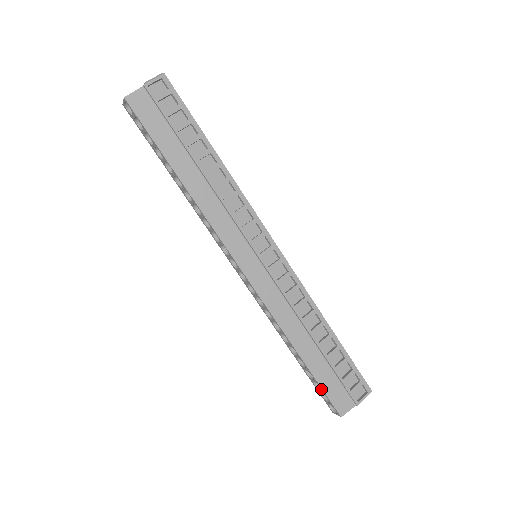
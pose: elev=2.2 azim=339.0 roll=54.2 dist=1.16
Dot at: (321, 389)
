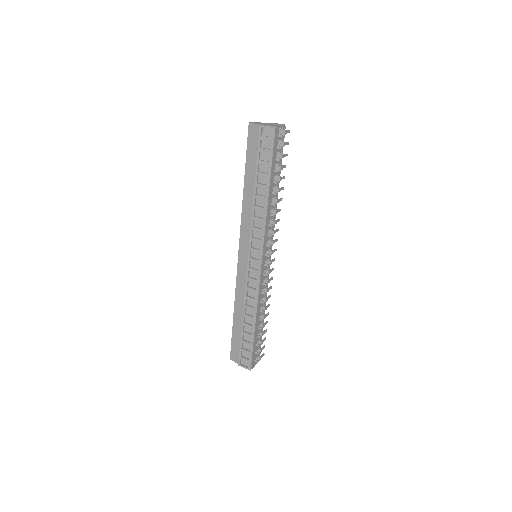
Dot at: (232, 339)
